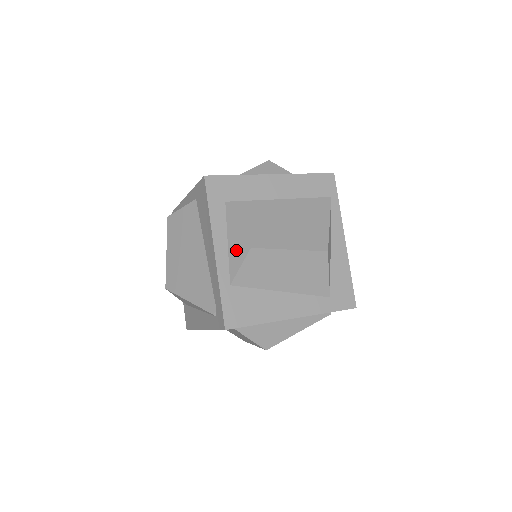
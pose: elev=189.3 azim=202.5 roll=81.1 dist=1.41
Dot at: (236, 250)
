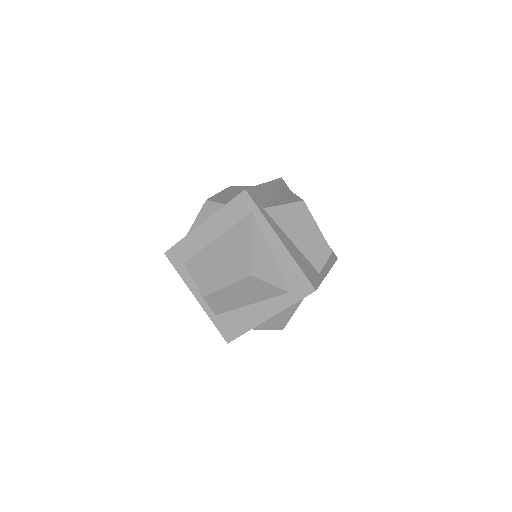
Dot at: occluded
